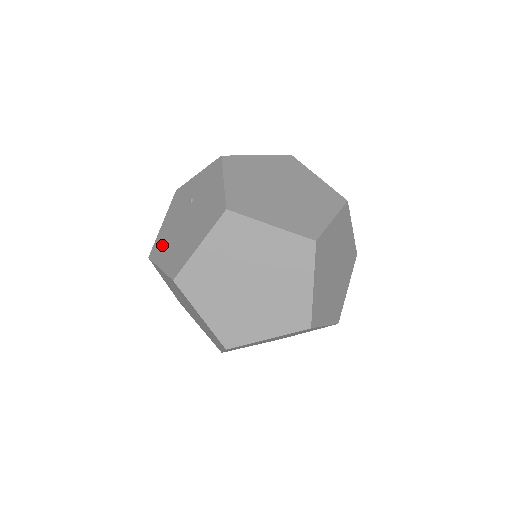
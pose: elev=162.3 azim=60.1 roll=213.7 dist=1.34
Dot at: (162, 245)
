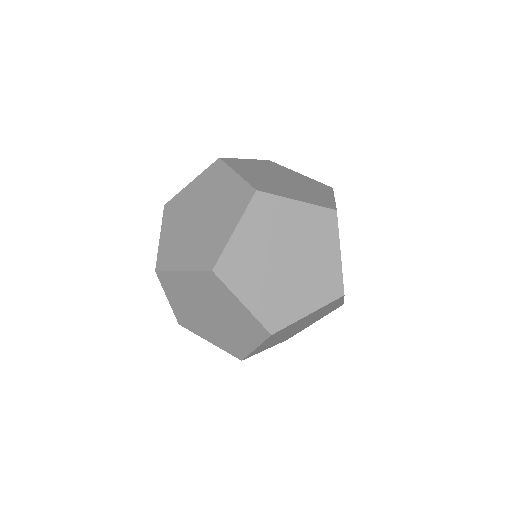
Dot at: occluded
